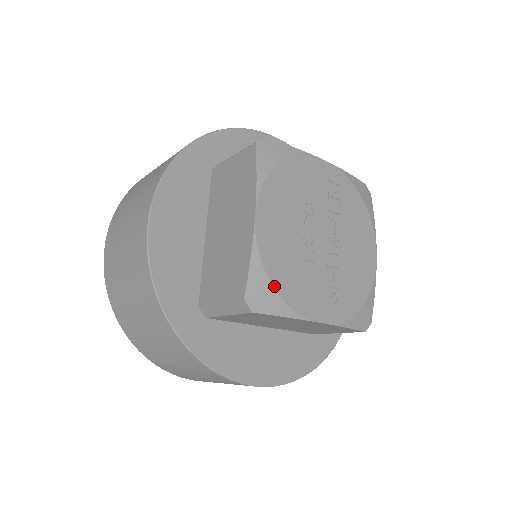
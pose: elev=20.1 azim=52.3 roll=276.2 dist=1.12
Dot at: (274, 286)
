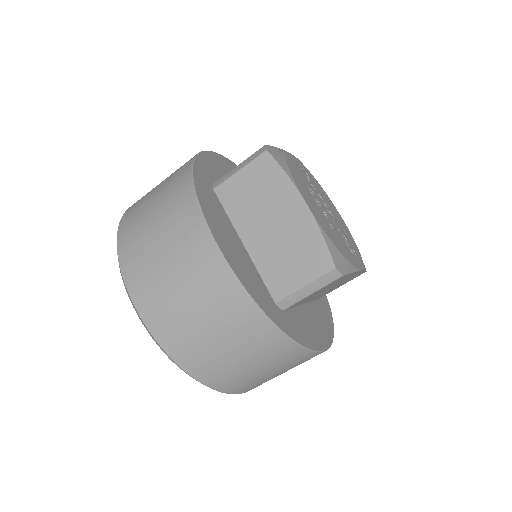
Dot at: (340, 252)
